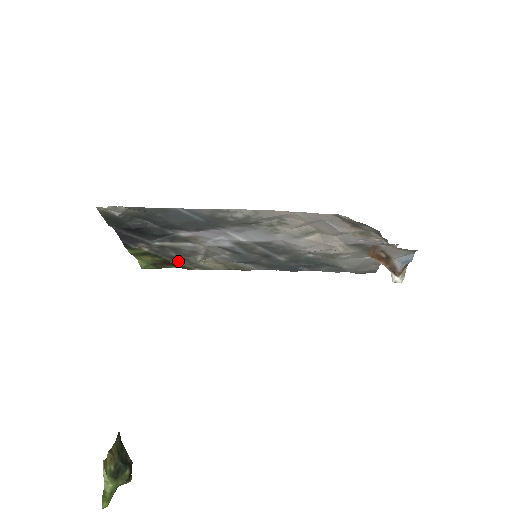
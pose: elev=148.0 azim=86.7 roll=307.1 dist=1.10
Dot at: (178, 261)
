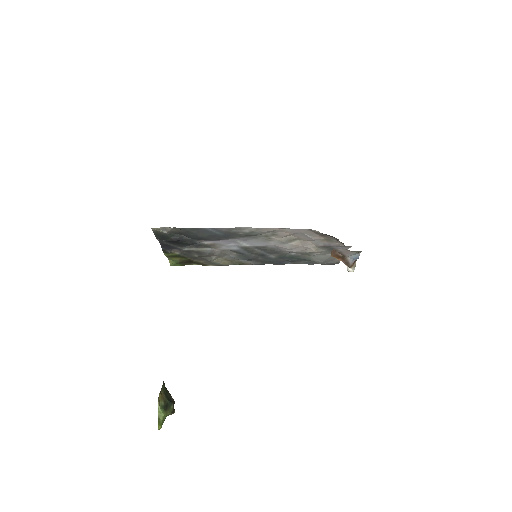
Dot at: (198, 260)
